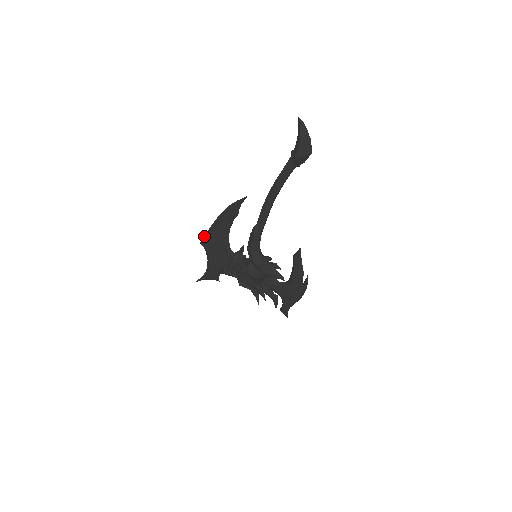
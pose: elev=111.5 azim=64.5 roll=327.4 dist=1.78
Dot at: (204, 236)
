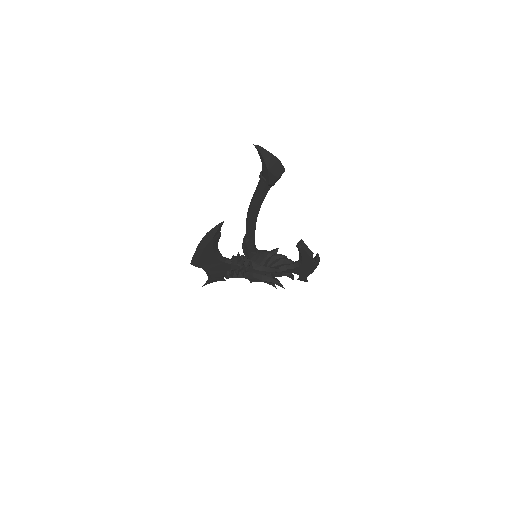
Dot at: (192, 259)
